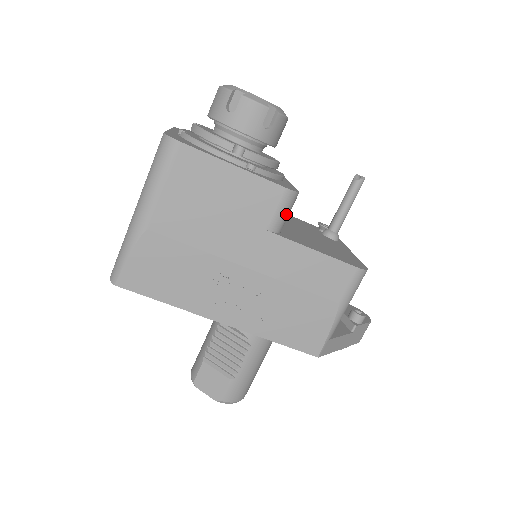
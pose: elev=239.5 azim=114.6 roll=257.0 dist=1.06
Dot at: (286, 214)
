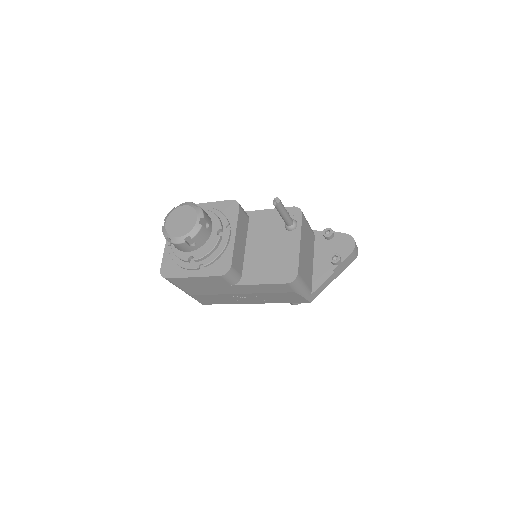
Dot at: (233, 277)
